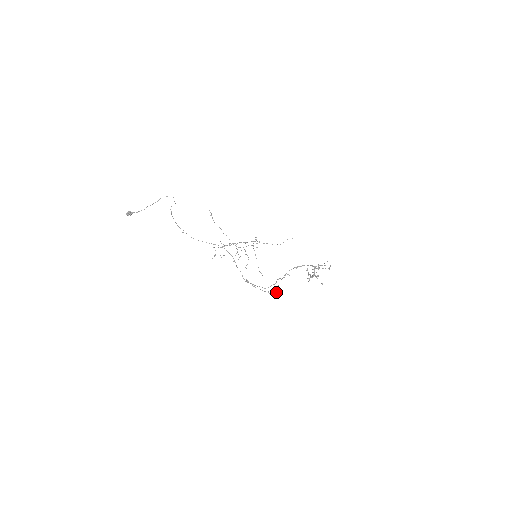
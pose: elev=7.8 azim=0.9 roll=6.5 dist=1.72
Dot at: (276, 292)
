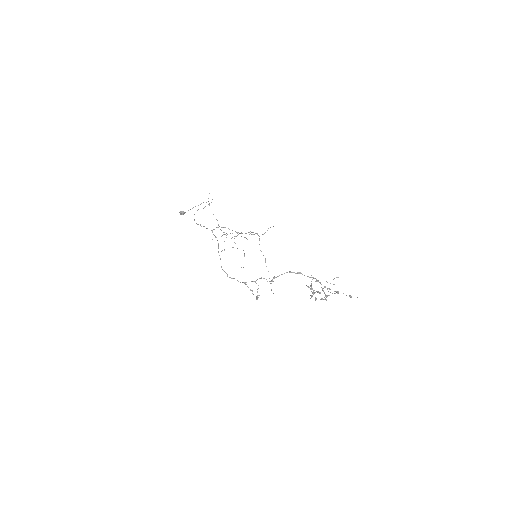
Dot at: occluded
